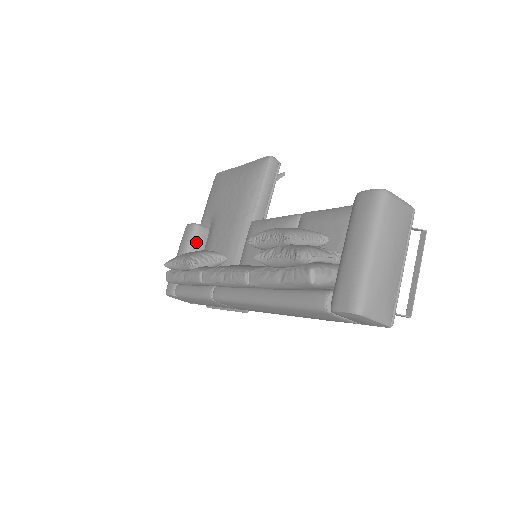
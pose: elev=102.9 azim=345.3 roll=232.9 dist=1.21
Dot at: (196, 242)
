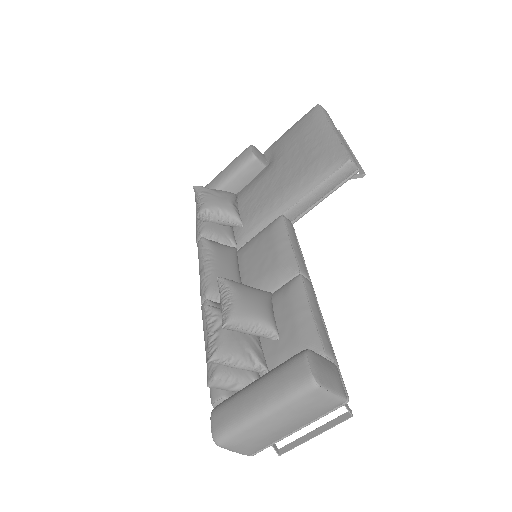
Dot at: (244, 173)
